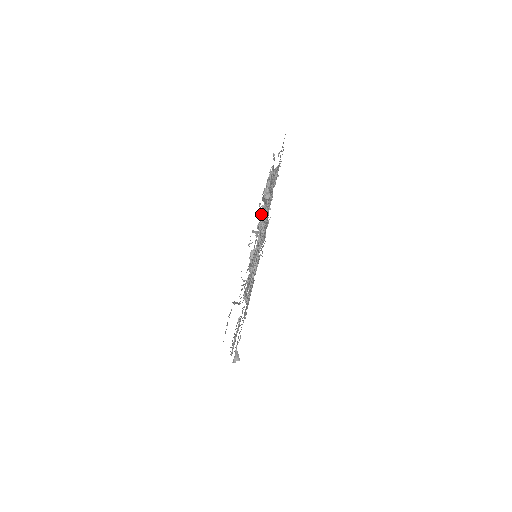
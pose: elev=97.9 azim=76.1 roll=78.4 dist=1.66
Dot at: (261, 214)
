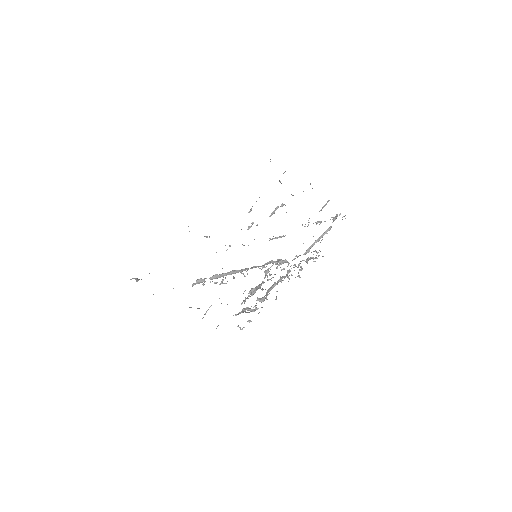
Dot at: (283, 260)
